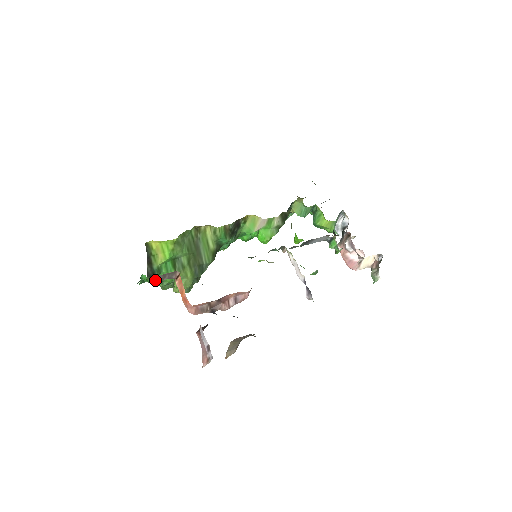
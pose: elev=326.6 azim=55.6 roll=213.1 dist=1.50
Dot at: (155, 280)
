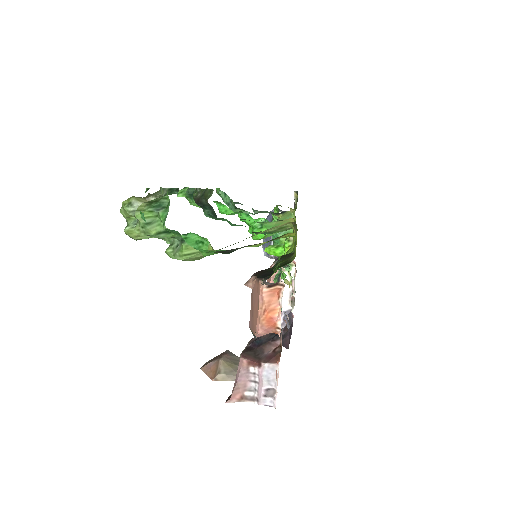
Dot at: occluded
